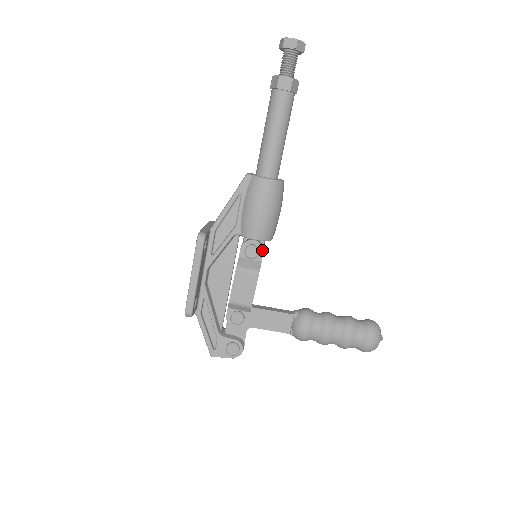
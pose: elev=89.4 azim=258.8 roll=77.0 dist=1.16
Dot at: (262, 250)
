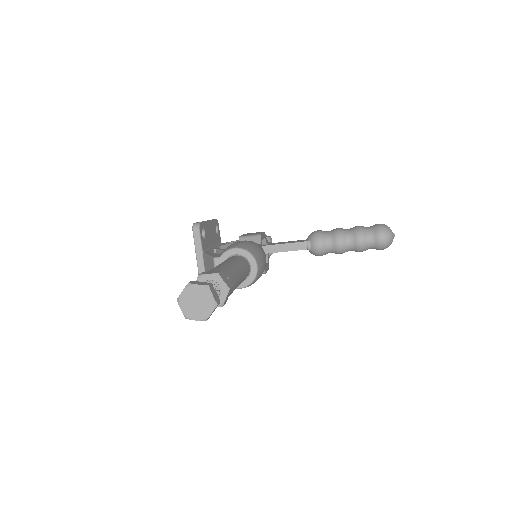
Dot at: occluded
